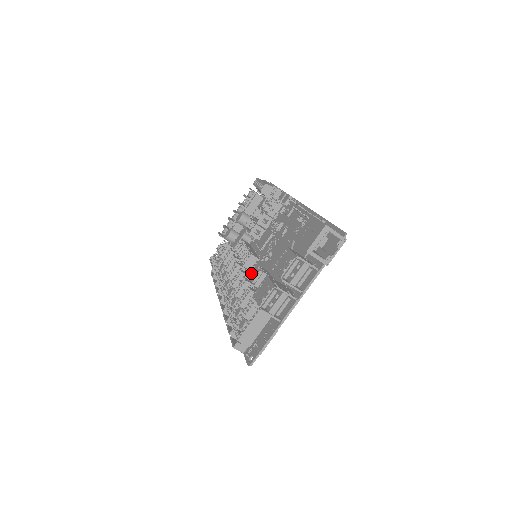
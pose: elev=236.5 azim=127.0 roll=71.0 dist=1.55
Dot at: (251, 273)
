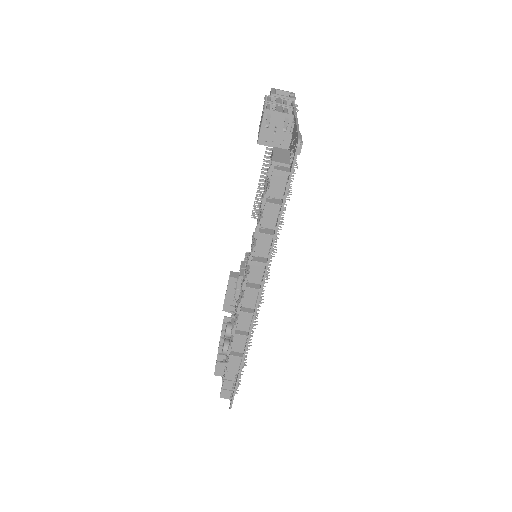
Dot at: occluded
